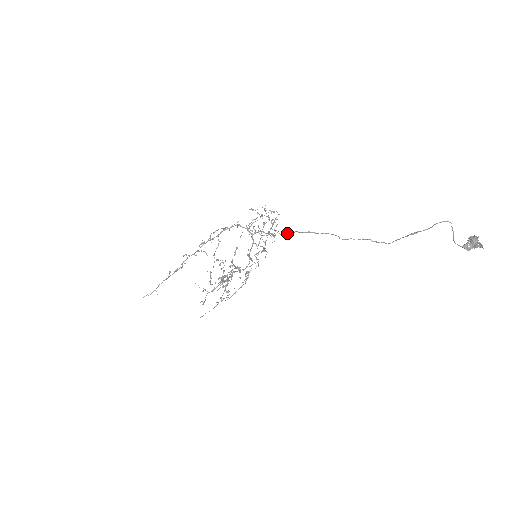
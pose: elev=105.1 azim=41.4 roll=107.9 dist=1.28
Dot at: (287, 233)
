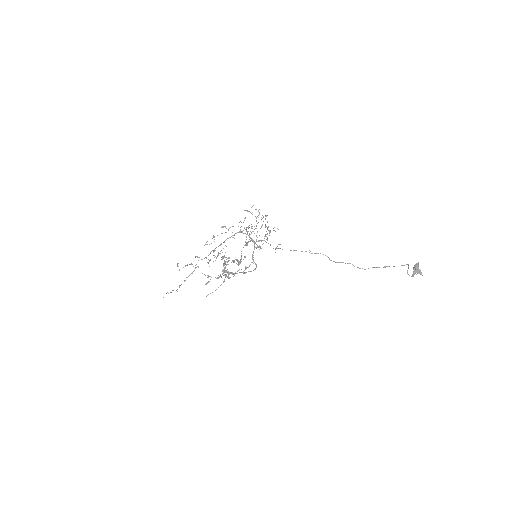
Dot at: occluded
